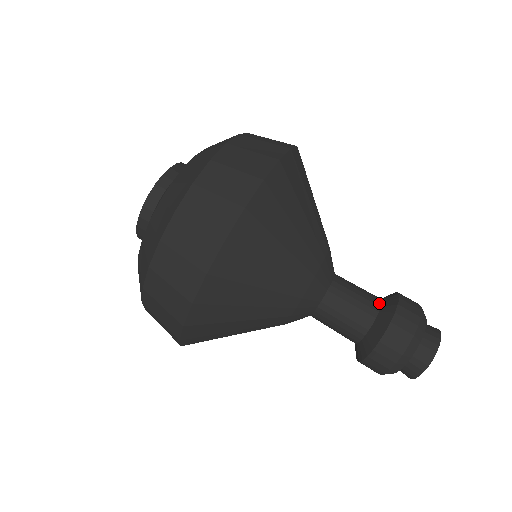
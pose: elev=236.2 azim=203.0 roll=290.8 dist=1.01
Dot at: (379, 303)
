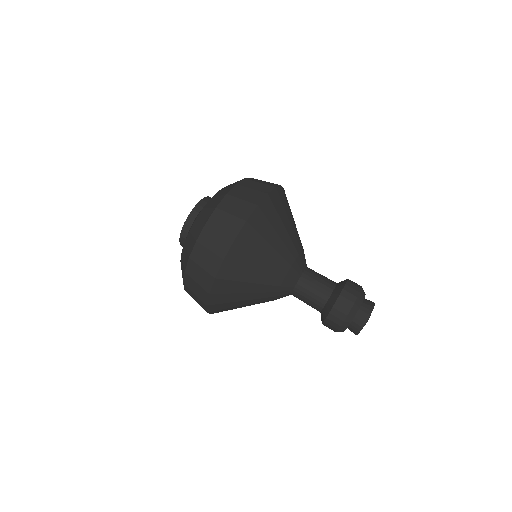
Dot at: occluded
